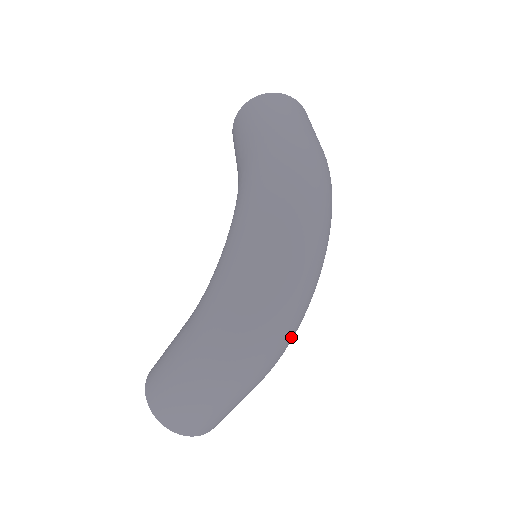
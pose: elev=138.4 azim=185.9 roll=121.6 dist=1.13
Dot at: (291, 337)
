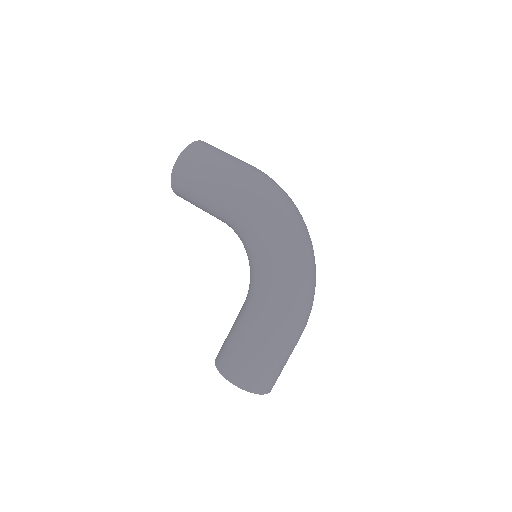
Dot at: occluded
